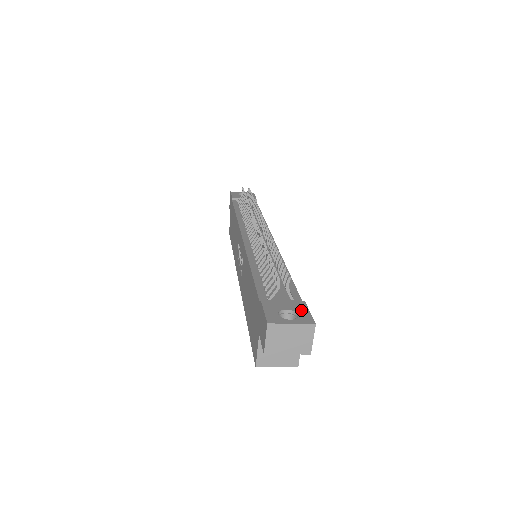
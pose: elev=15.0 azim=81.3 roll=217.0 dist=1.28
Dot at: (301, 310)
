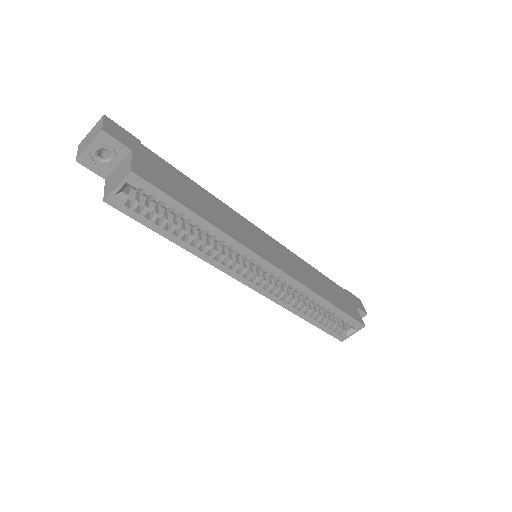
Dot at: occluded
